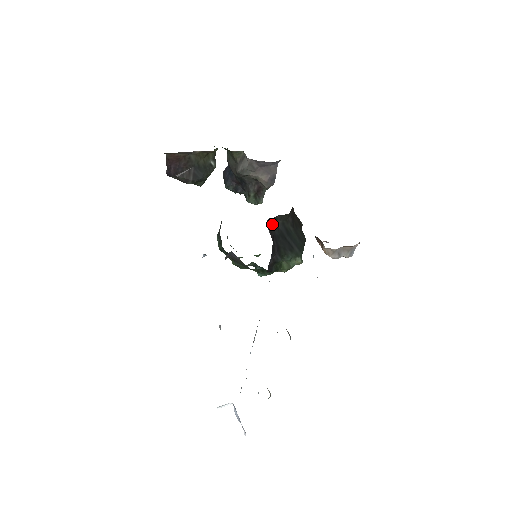
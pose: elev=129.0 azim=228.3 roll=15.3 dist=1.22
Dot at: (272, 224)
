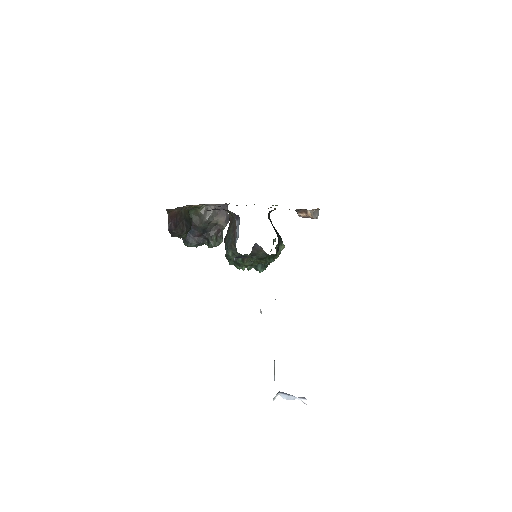
Dot at: occluded
